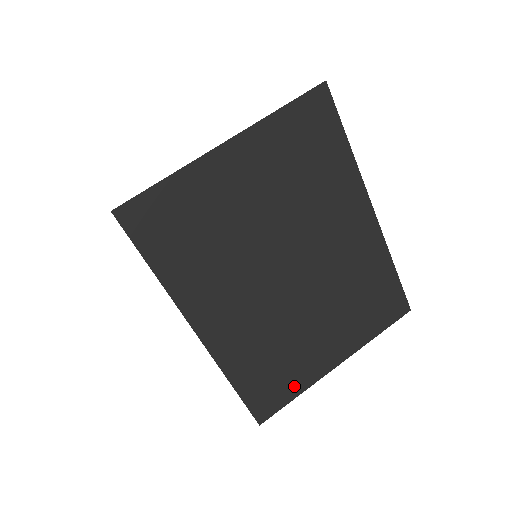
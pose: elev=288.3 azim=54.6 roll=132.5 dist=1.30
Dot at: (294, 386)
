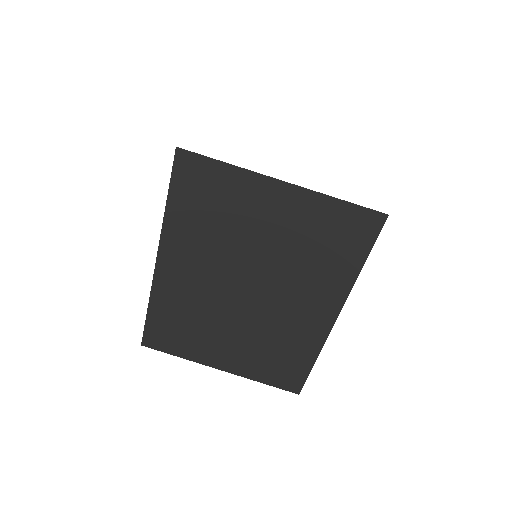
Dot at: (183, 350)
